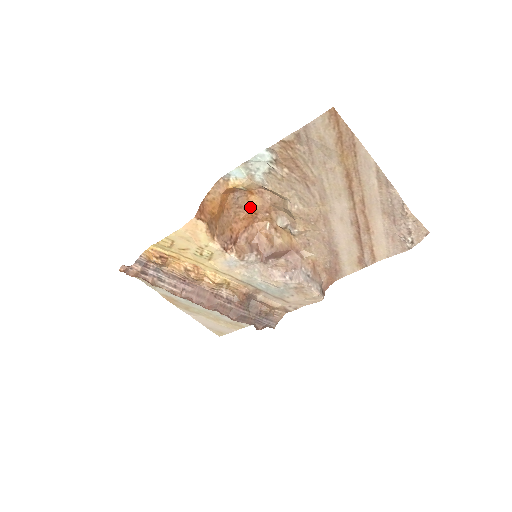
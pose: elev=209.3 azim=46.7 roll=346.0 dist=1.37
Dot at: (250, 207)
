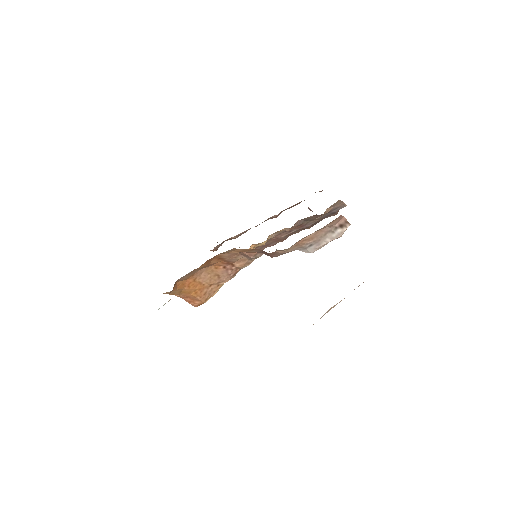
Dot at: occluded
